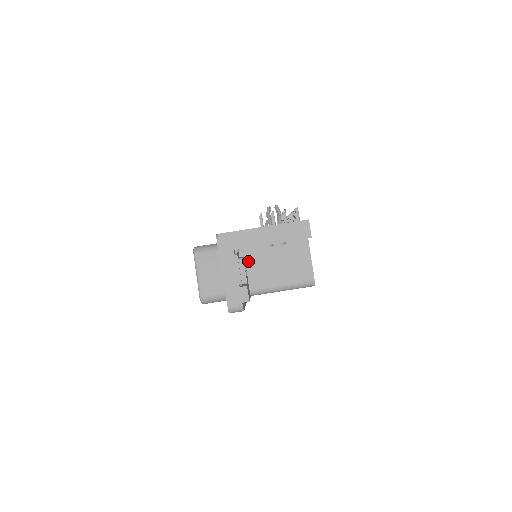
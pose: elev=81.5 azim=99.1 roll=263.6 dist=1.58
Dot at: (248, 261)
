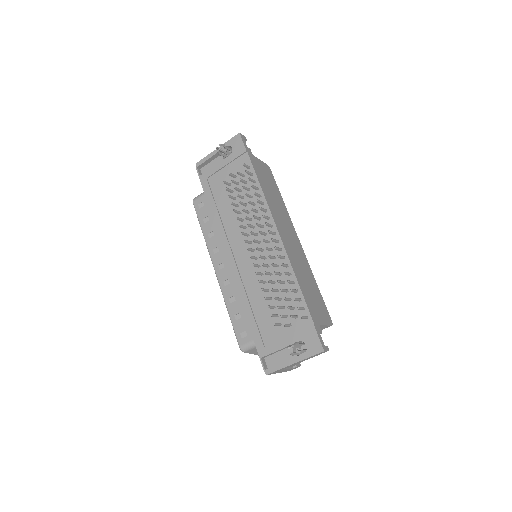
Dot at: occluded
